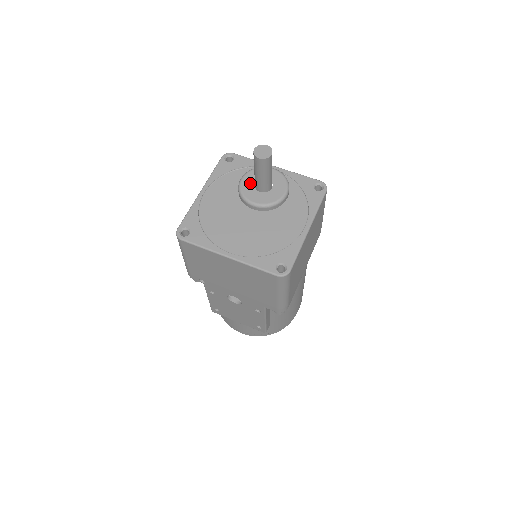
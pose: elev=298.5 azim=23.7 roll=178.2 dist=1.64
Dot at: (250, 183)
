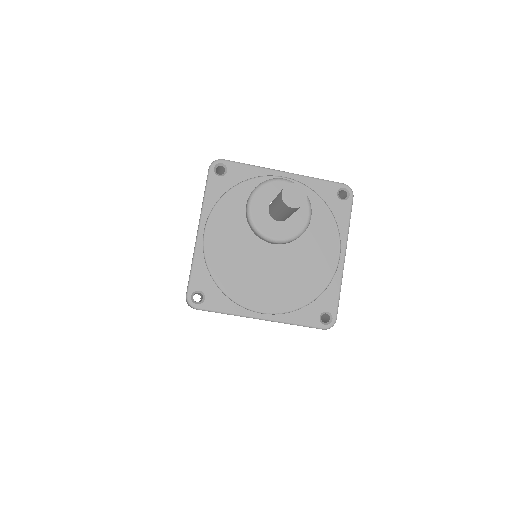
Dot at: (262, 210)
